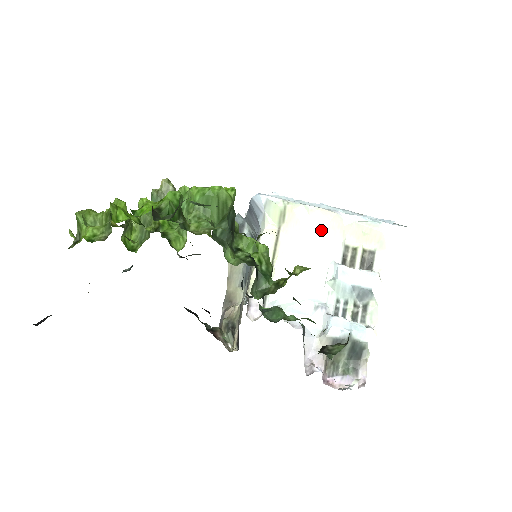
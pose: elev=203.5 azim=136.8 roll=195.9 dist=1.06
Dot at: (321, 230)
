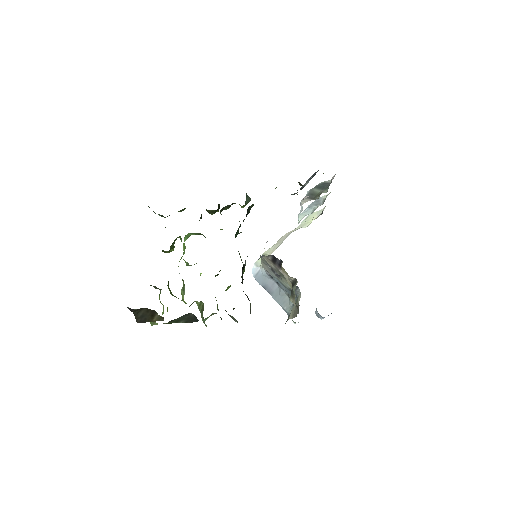
Dot at: (285, 236)
